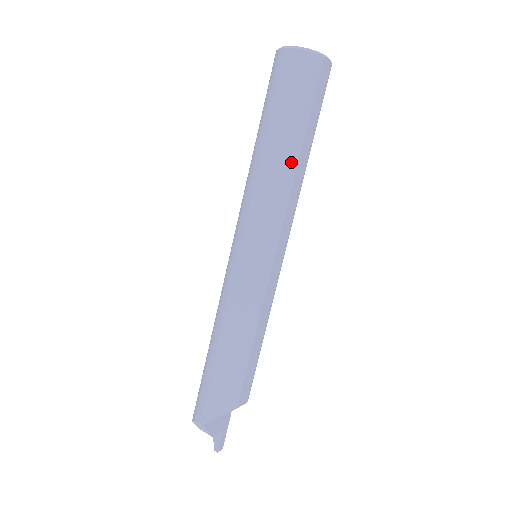
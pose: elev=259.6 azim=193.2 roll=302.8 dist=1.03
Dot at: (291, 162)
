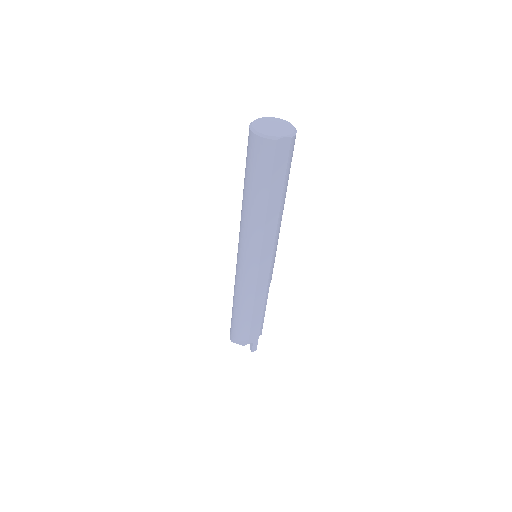
Dot at: (261, 211)
